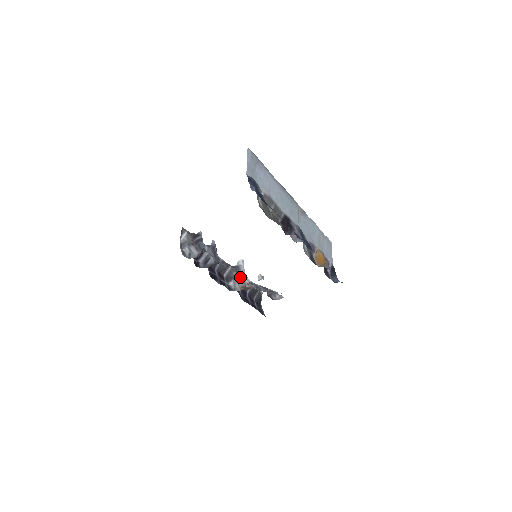
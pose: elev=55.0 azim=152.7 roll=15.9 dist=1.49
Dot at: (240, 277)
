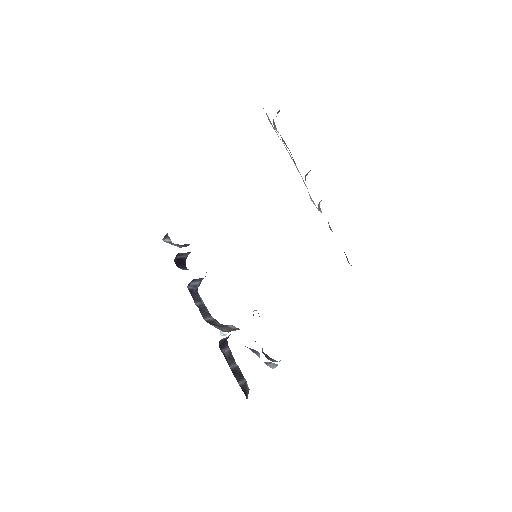
Dot at: (225, 325)
